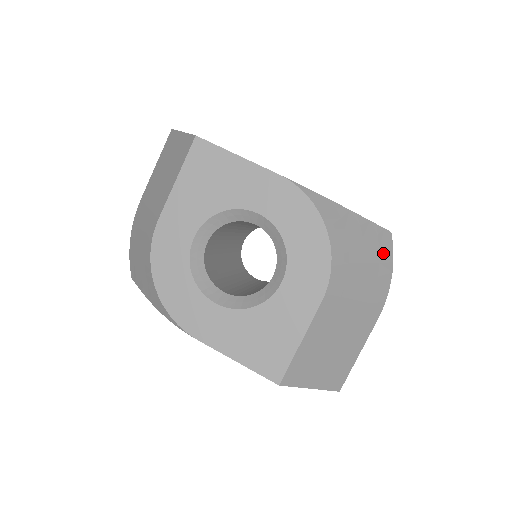
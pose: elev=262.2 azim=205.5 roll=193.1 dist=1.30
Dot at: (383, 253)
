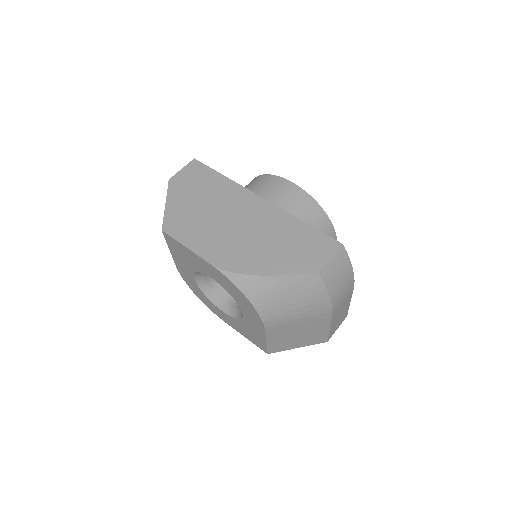
Dot at: (312, 290)
